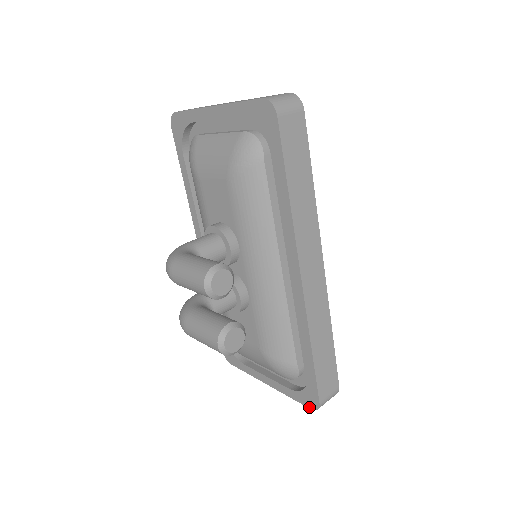
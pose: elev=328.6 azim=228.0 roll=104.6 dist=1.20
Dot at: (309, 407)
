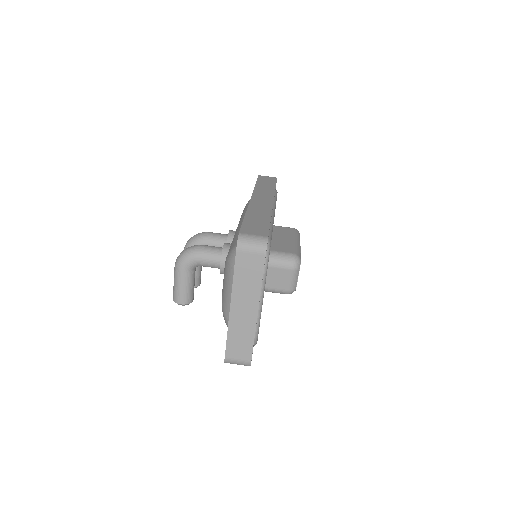
Dot at: occluded
